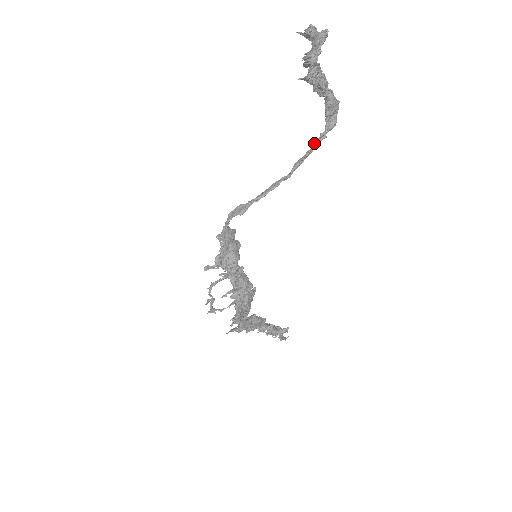
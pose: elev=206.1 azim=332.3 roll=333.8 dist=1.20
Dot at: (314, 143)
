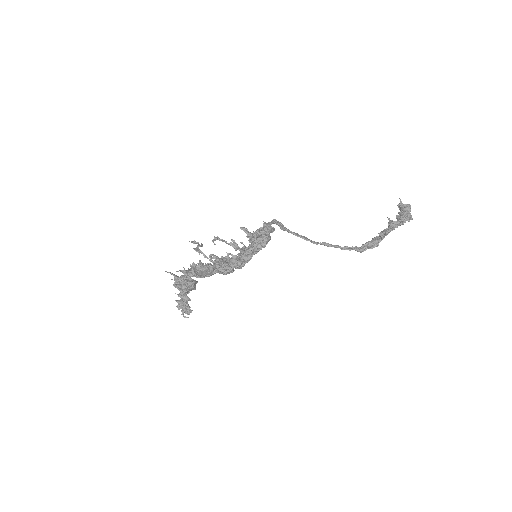
Dot at: (345, 246)
